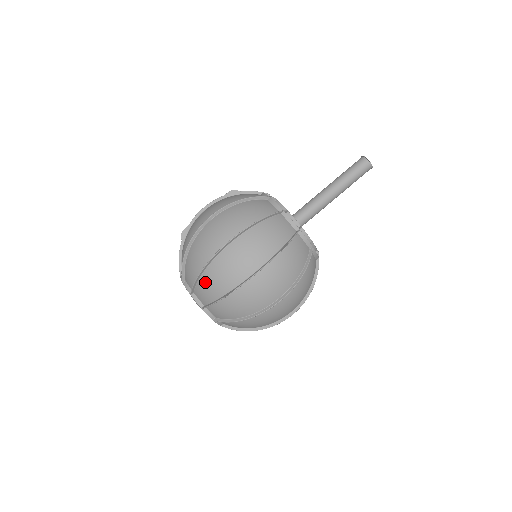
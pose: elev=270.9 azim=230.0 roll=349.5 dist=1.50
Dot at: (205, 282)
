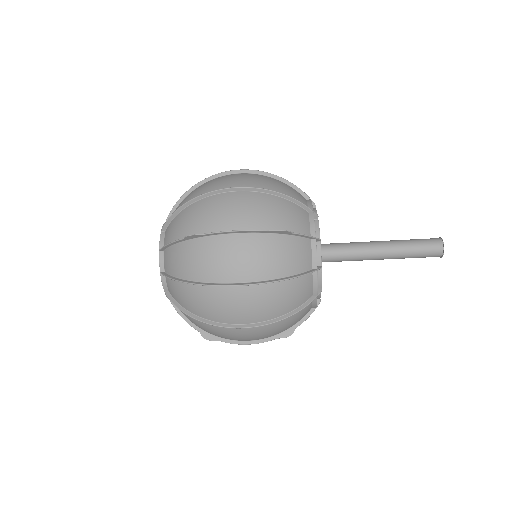
Dot at: (190, 317)
